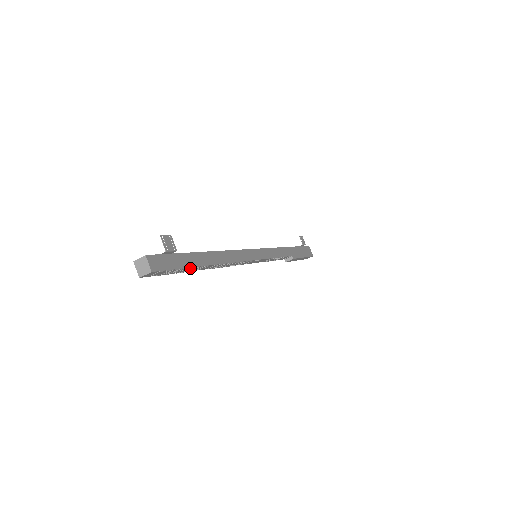
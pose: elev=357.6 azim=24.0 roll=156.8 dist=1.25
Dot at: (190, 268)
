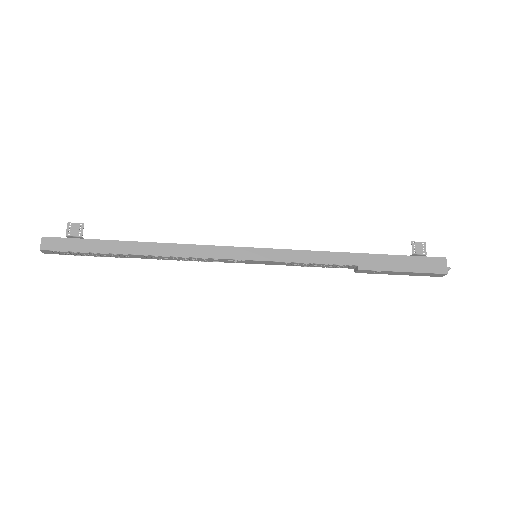
Dot at: (99, 253)
